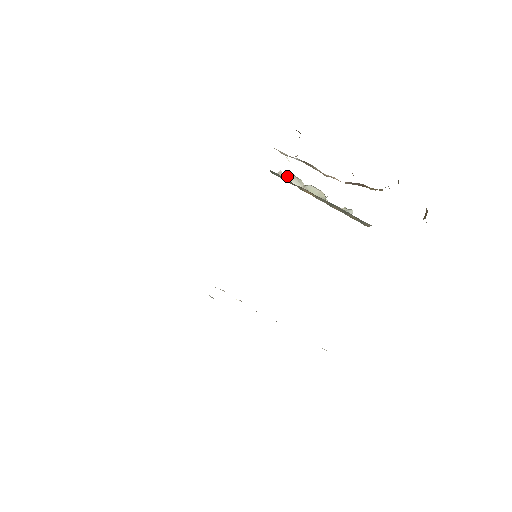
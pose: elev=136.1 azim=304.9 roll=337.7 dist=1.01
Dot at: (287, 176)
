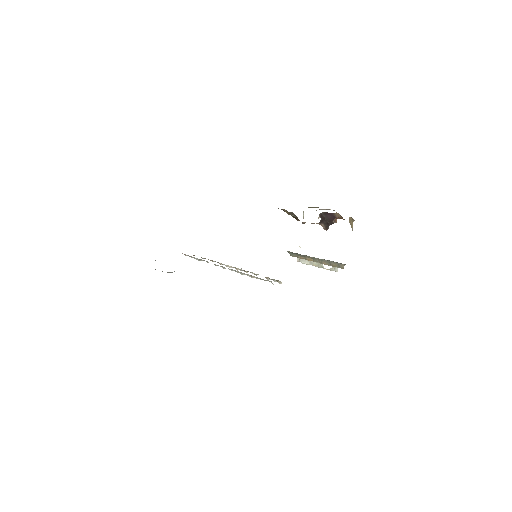
Dot at: (302, 260)
